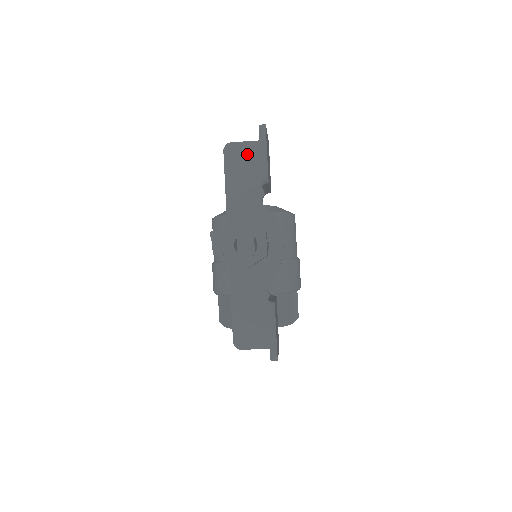
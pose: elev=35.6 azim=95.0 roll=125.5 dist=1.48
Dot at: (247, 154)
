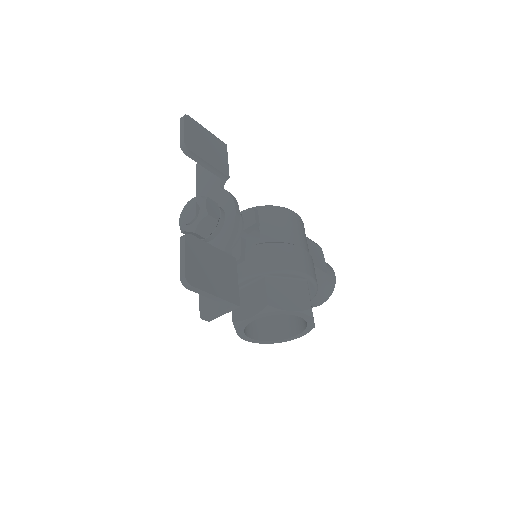
Dot at: occluded
